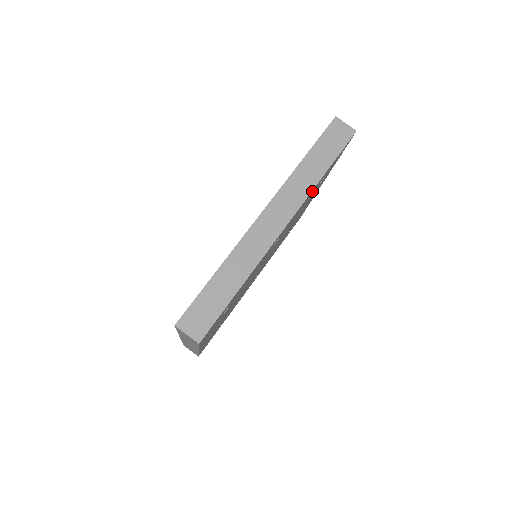
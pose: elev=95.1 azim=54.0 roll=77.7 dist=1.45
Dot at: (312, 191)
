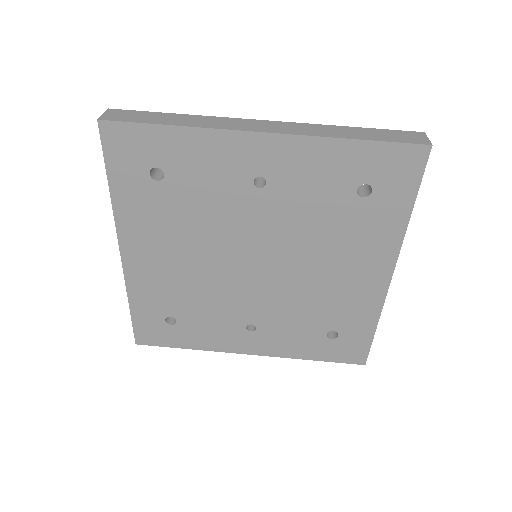
Dot at: (329, 151)
